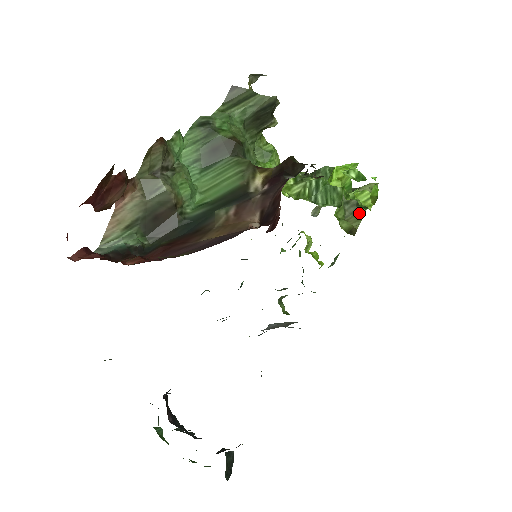
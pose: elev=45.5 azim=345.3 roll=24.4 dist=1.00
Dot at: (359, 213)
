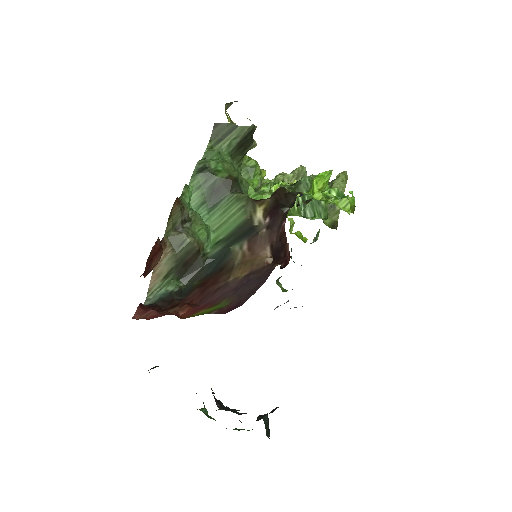
Dot at: occluded
